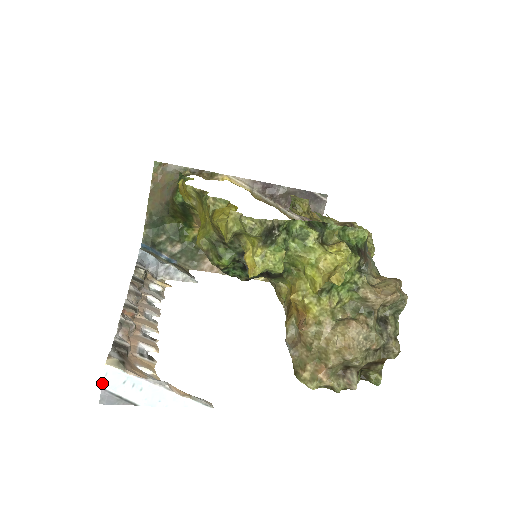
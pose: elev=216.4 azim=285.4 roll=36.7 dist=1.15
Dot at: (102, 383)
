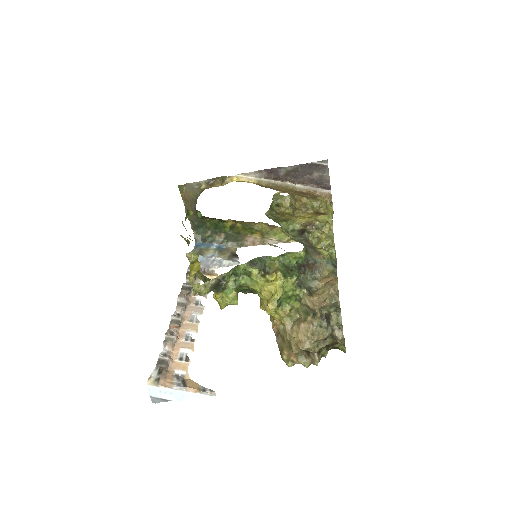
Dot at: (149, 394)
